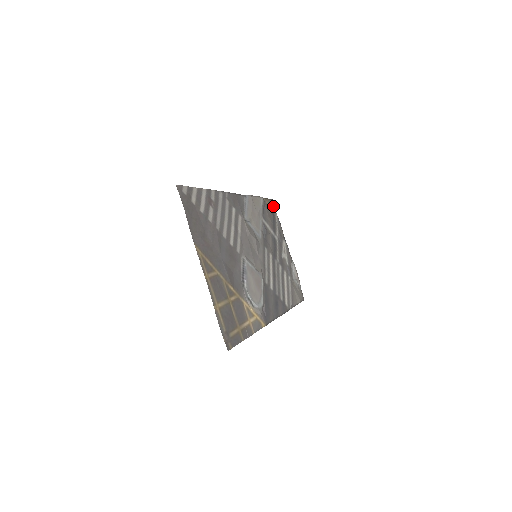
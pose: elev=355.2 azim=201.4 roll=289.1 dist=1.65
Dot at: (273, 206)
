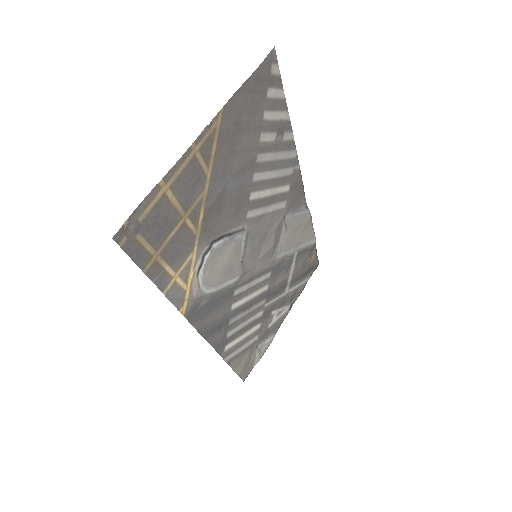
Dot at: (314, 269)
